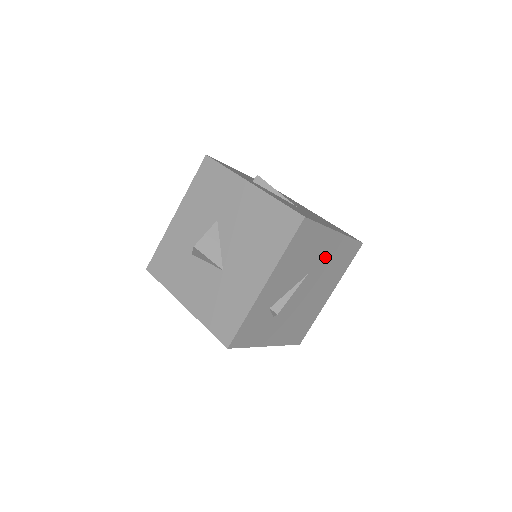
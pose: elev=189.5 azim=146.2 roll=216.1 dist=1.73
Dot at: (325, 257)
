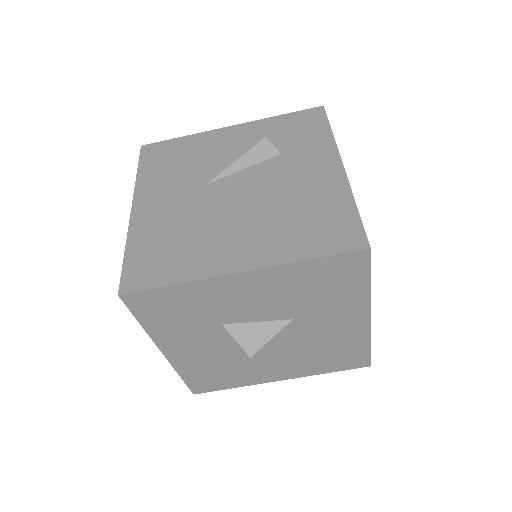
Dot at: occluded
